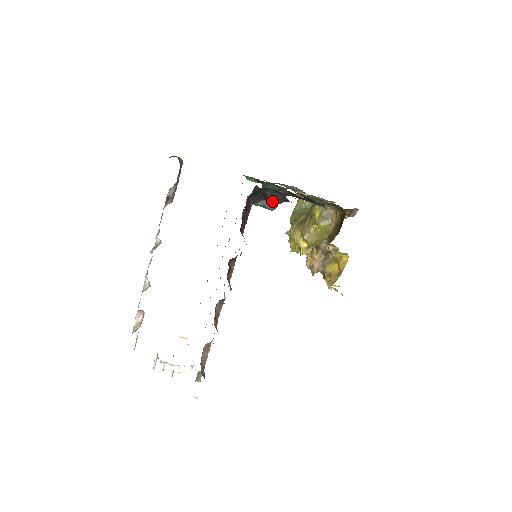
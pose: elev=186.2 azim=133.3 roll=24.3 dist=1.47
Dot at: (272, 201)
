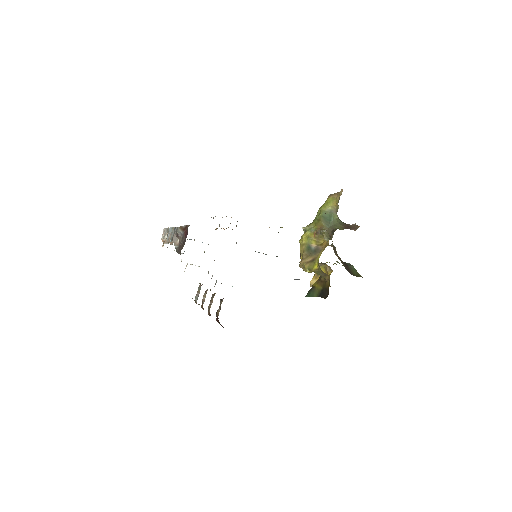
Dot at: occluded
